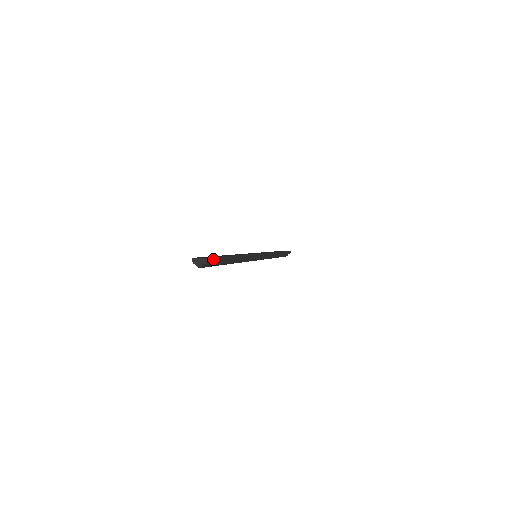
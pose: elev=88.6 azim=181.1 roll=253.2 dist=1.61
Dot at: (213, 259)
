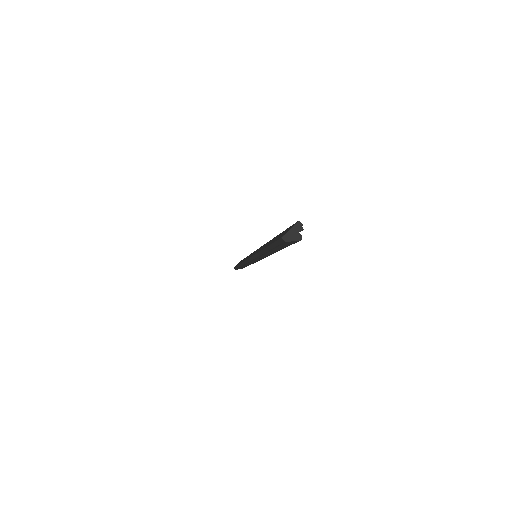
Dot at: occluded
